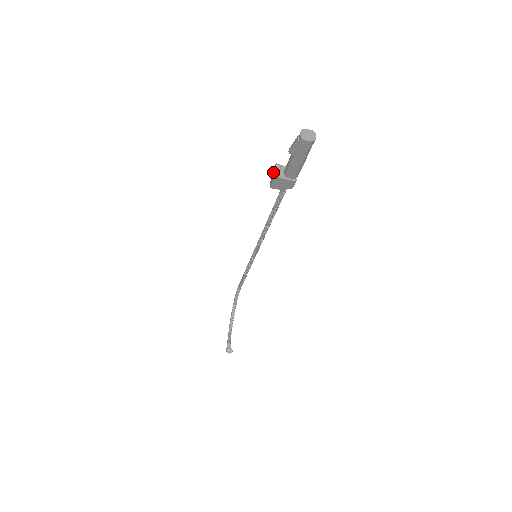
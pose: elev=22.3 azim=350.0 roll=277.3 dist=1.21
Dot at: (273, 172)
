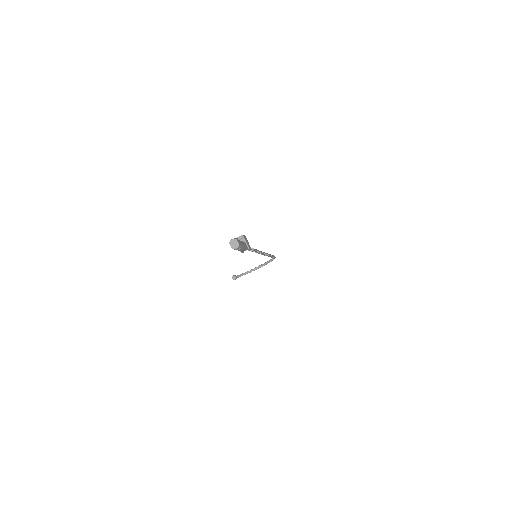
Dot at: occluded
